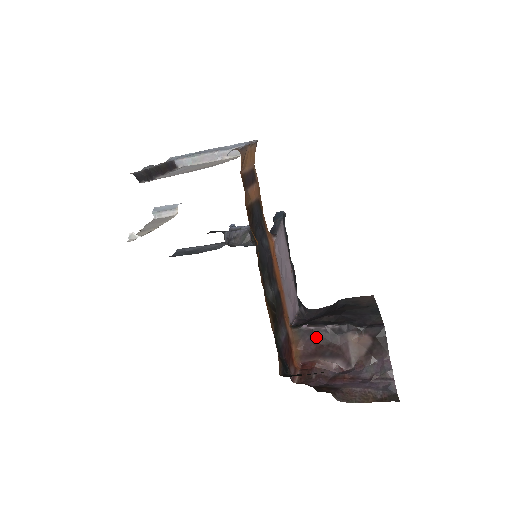
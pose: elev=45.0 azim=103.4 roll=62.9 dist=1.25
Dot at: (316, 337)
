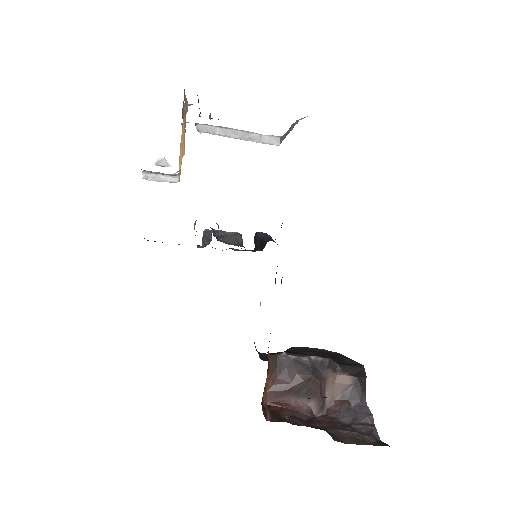
Dot at: (296, 368)
